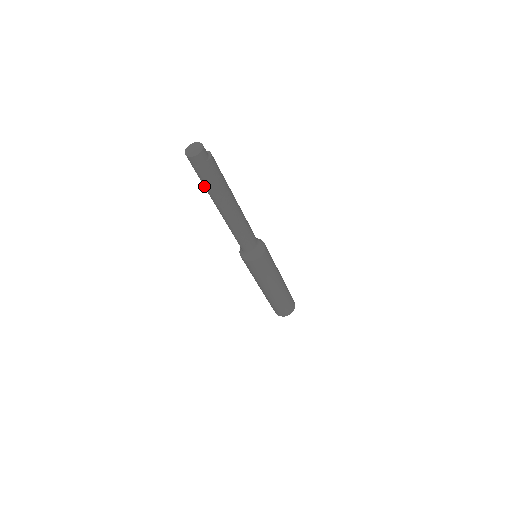
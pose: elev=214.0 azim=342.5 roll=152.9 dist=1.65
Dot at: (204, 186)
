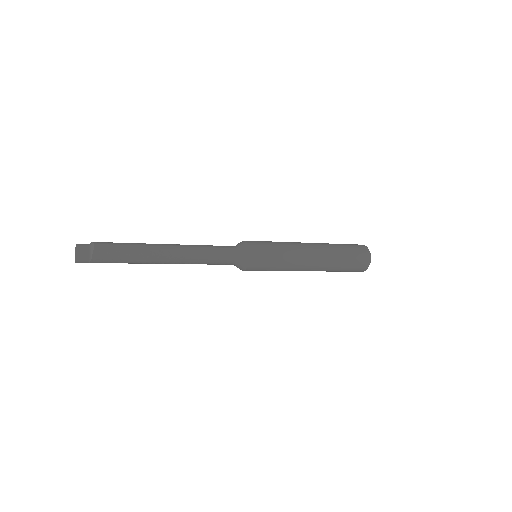
Dot at: occluded
